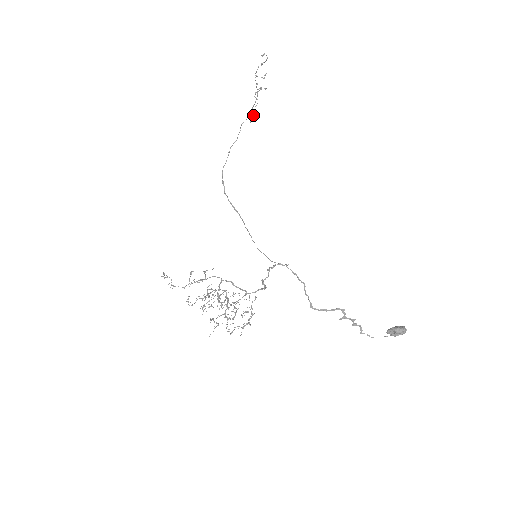
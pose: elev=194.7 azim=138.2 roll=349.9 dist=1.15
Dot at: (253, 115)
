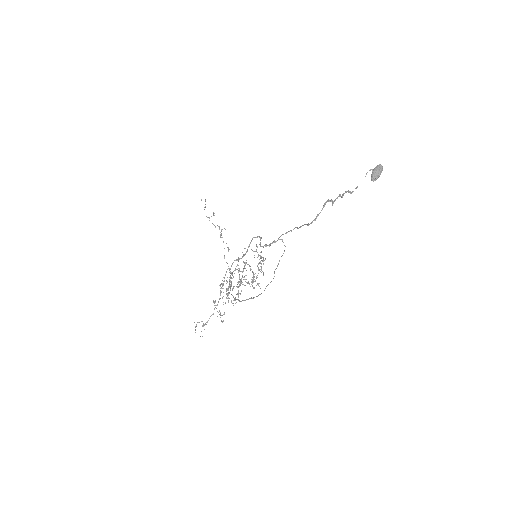
Dot at: (227, 247)
